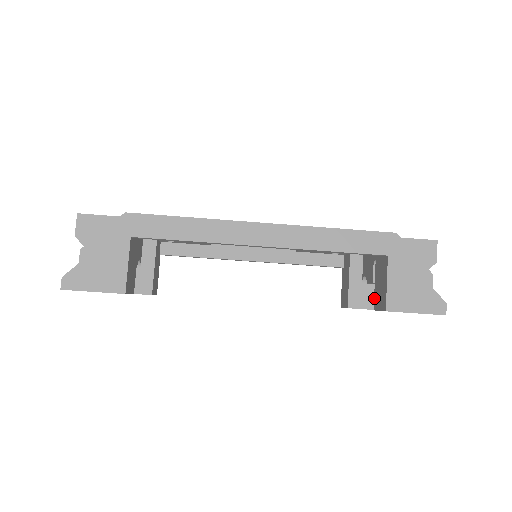
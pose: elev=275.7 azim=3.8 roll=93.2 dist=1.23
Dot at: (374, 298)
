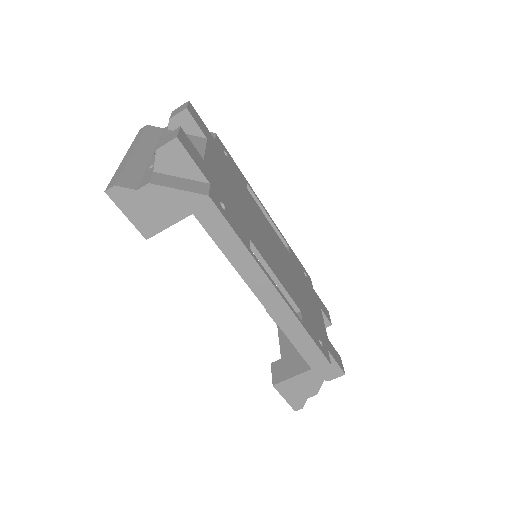
Dot at: (279, 360)
